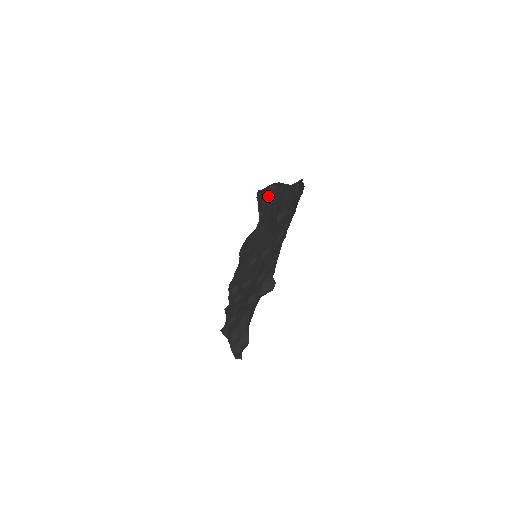
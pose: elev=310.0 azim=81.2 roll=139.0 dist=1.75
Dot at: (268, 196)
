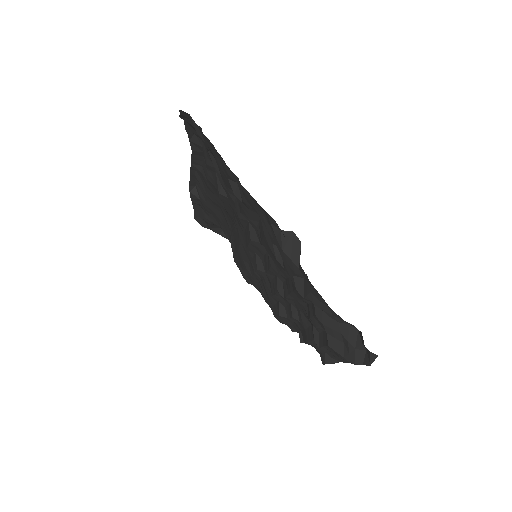
Dot at: (202, 205)
